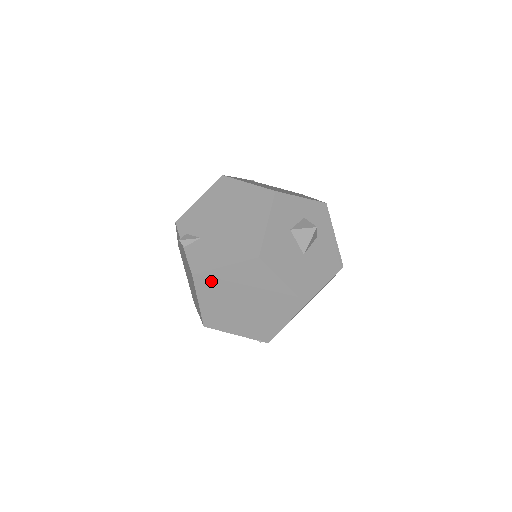
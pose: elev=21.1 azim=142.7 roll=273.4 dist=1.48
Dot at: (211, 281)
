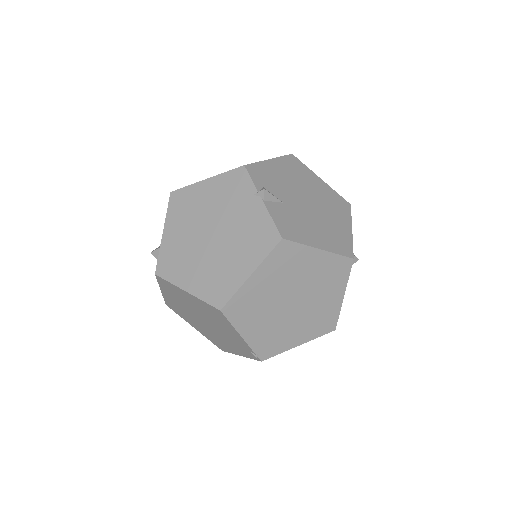
Dot at: (291, 258)
